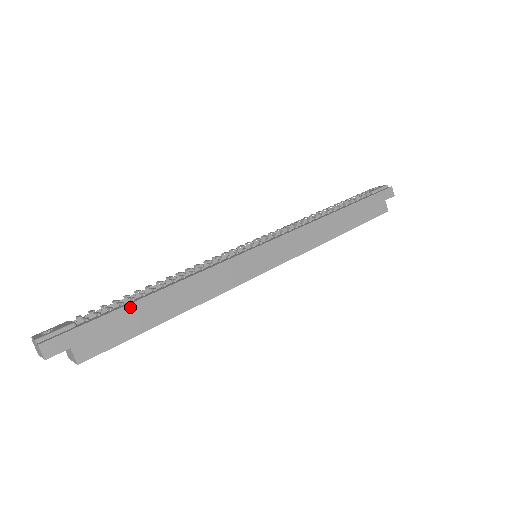
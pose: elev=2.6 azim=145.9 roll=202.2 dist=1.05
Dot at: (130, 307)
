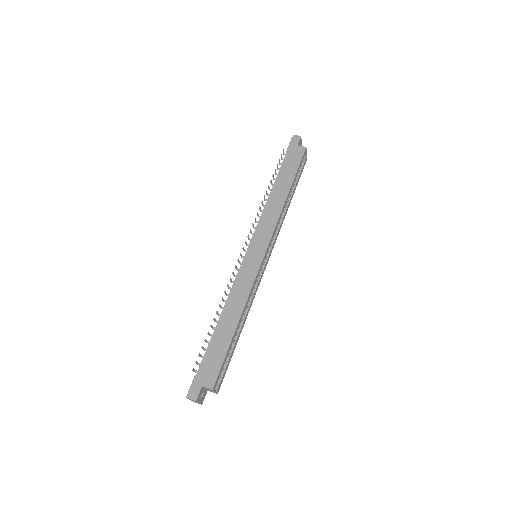
Dot at: (211, 344)
